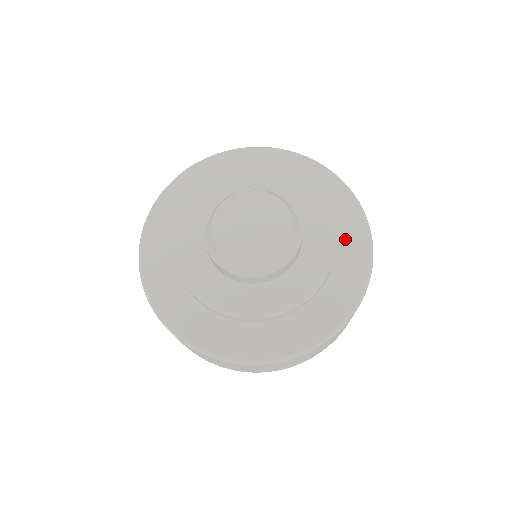
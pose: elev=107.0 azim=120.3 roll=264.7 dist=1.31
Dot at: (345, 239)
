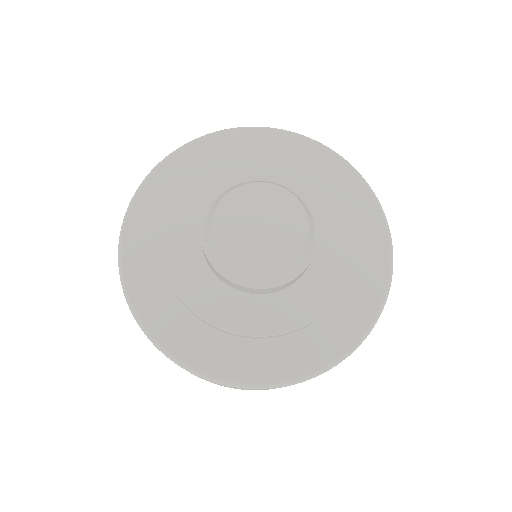
Dot at: (360, 277)
